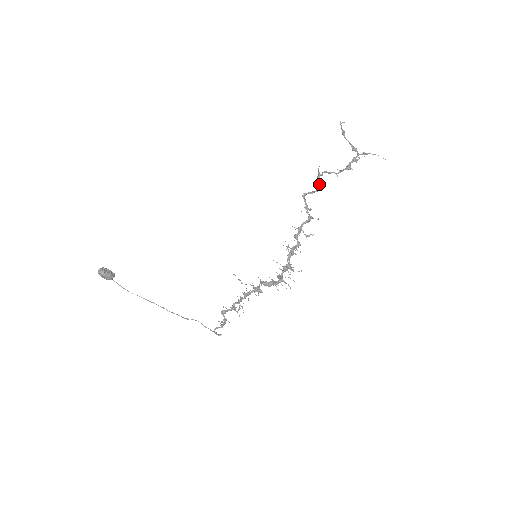
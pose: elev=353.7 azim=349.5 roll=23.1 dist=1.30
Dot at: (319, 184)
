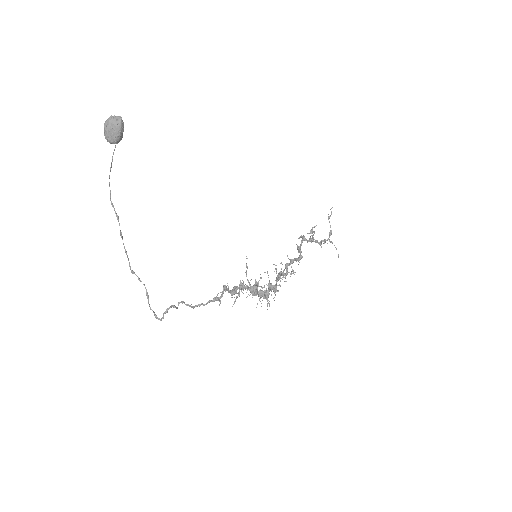
Dot at: occluded
